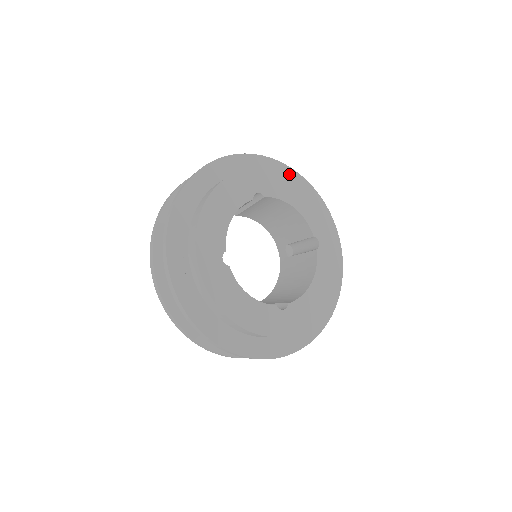
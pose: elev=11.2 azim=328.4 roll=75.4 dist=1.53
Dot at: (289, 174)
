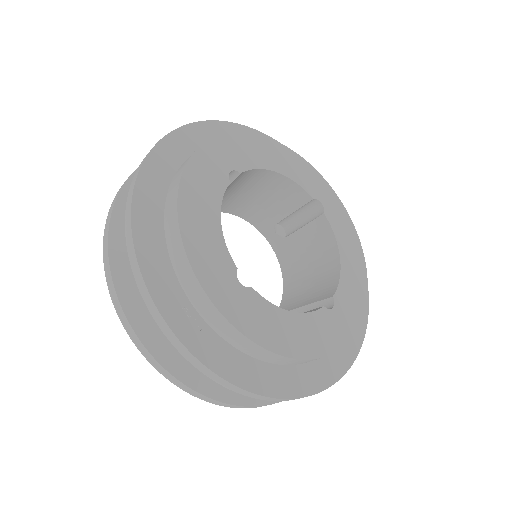
Dot at: occluded
